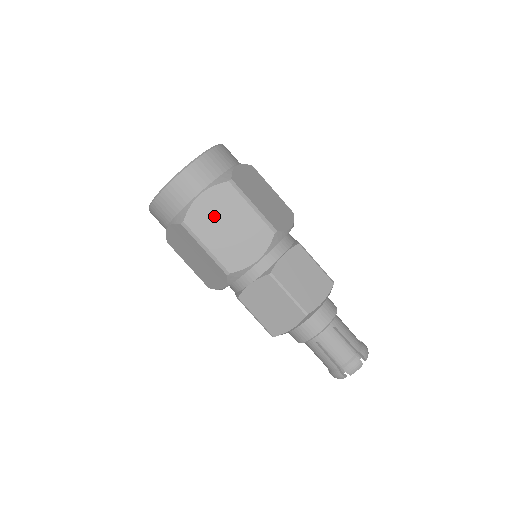
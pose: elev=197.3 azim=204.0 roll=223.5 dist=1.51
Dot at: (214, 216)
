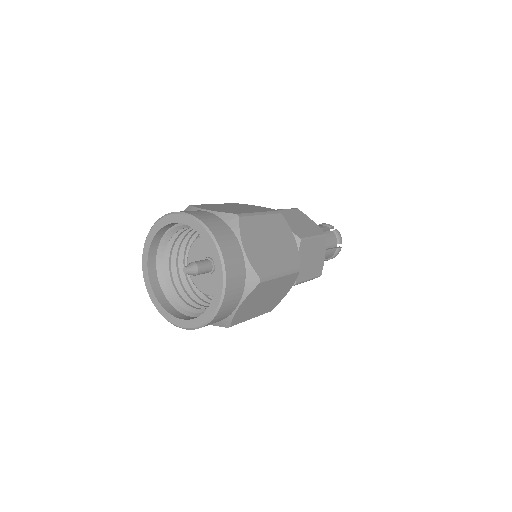
Dot at: (253, 305)
